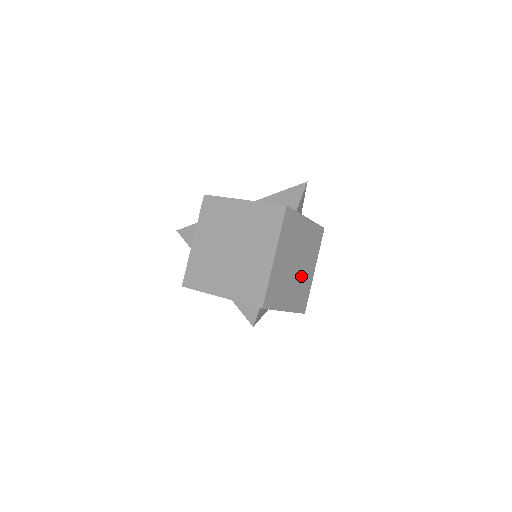
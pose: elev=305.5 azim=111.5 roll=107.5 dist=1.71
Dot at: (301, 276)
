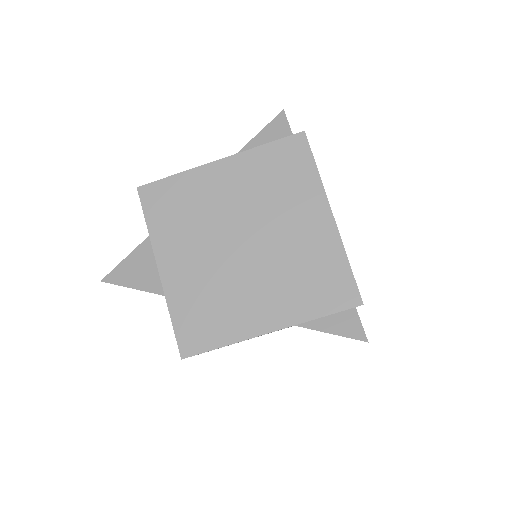
Dot at: occluded
